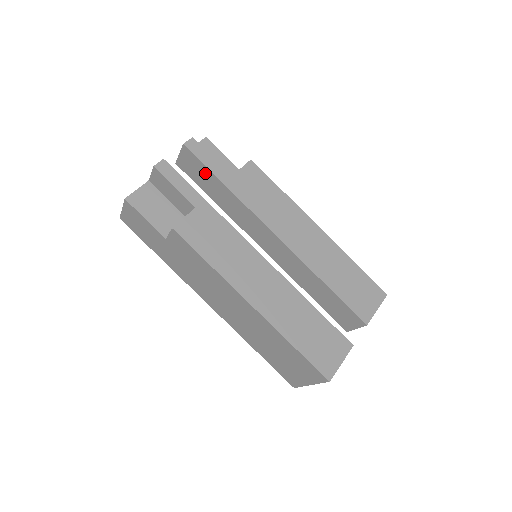
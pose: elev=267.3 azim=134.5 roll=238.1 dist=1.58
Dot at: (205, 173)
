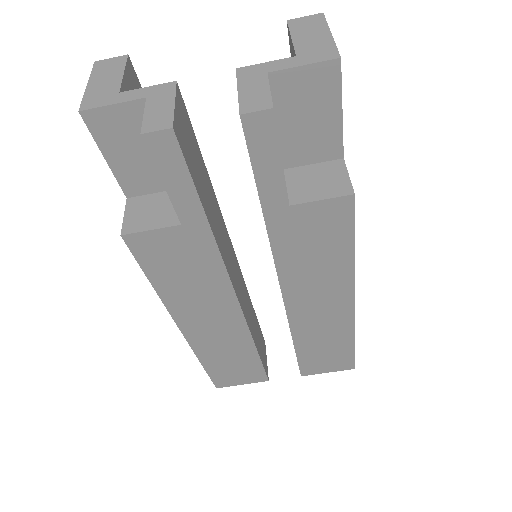
Dot at: occluded
